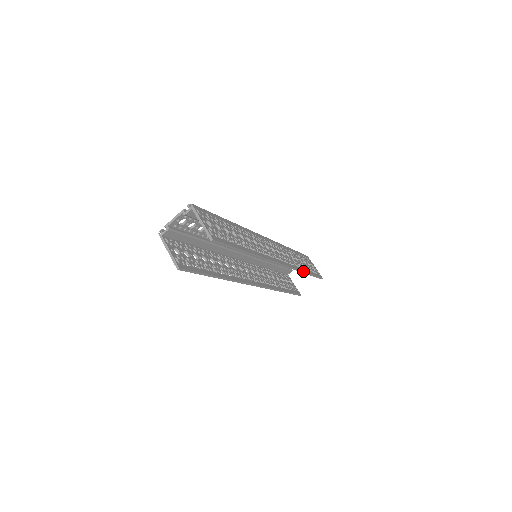
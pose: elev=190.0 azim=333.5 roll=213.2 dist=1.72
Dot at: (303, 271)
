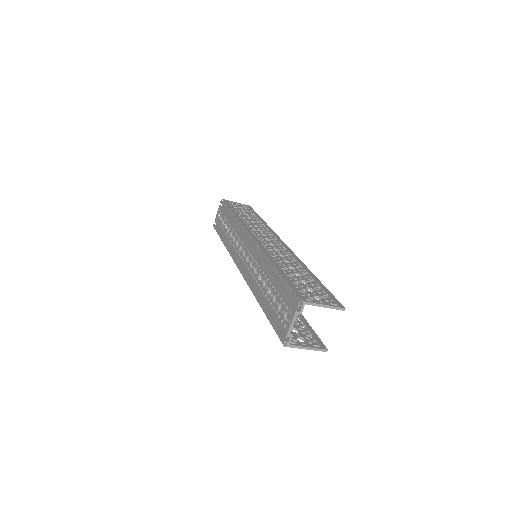
Dot at: (266, 224)
